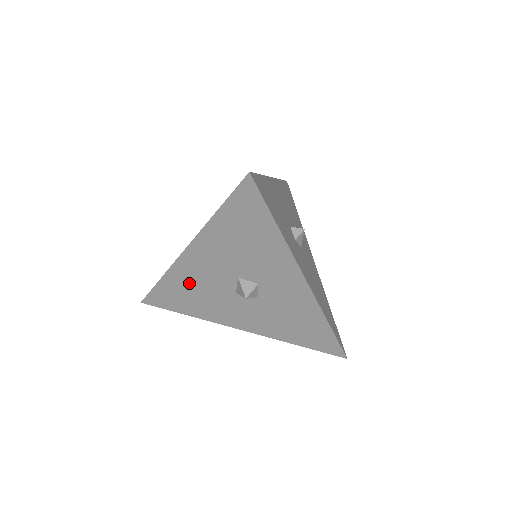
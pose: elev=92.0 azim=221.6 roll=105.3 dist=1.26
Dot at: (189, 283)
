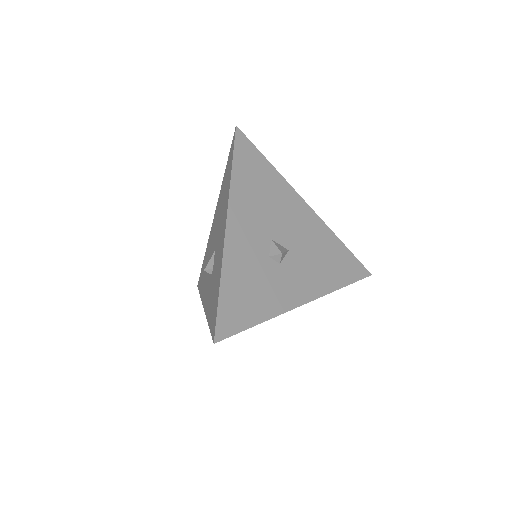
Dot at: occluded
